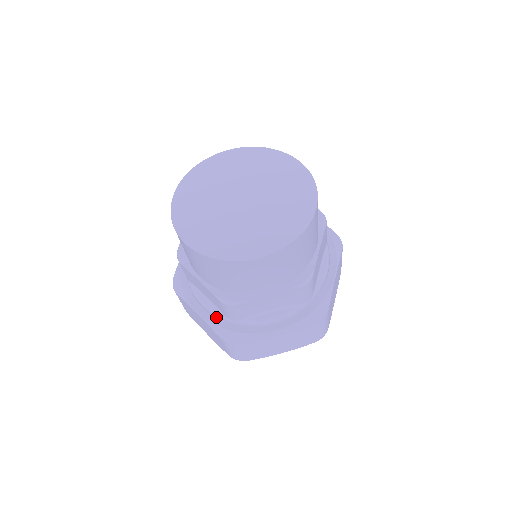
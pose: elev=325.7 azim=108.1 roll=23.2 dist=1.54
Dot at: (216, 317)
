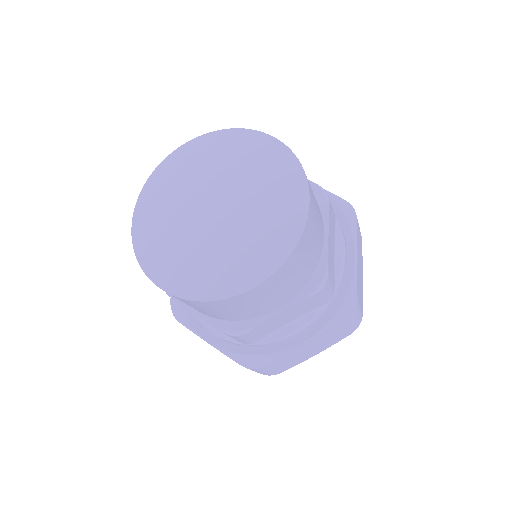
Dot at: (229, 342)
